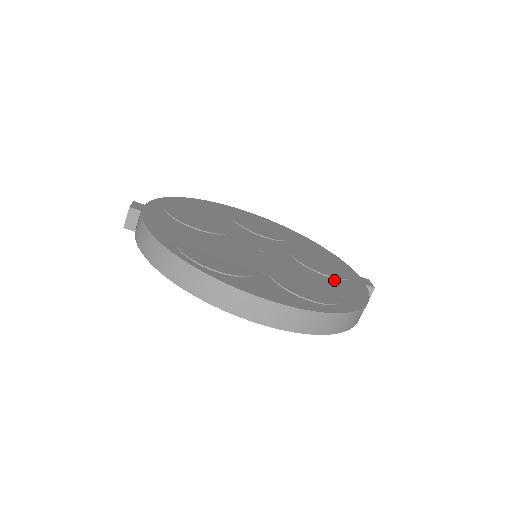
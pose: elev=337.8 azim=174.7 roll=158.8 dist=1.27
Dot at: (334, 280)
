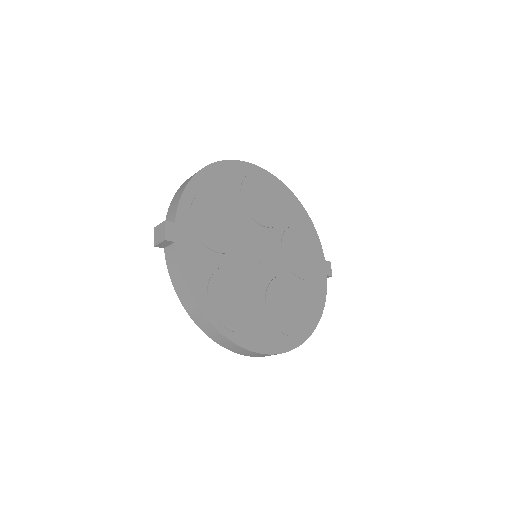
Dot at: (307, 284)
